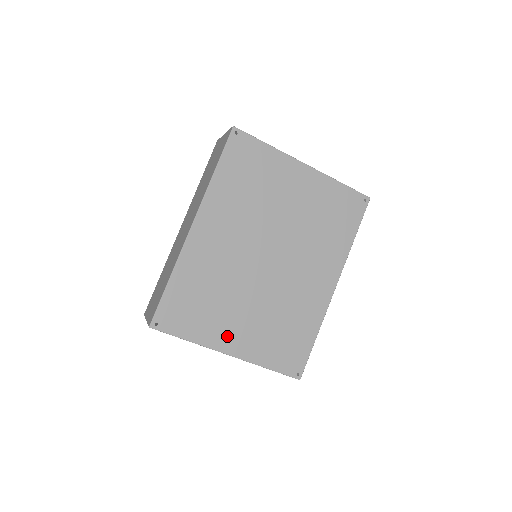
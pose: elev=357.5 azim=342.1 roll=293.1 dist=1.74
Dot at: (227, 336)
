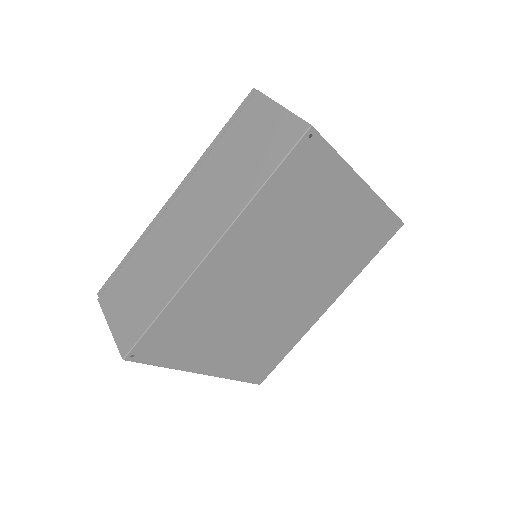
Dot at: (207, 359)
